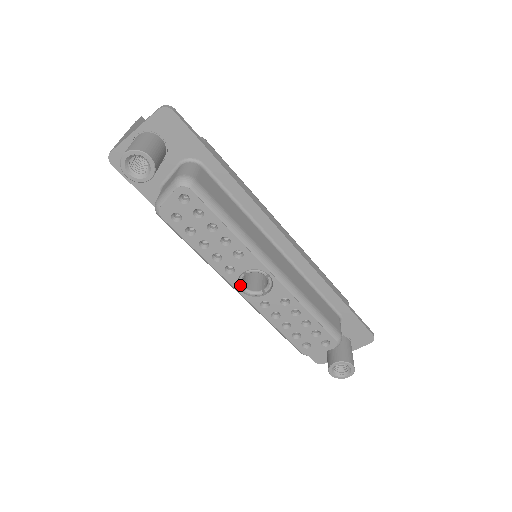
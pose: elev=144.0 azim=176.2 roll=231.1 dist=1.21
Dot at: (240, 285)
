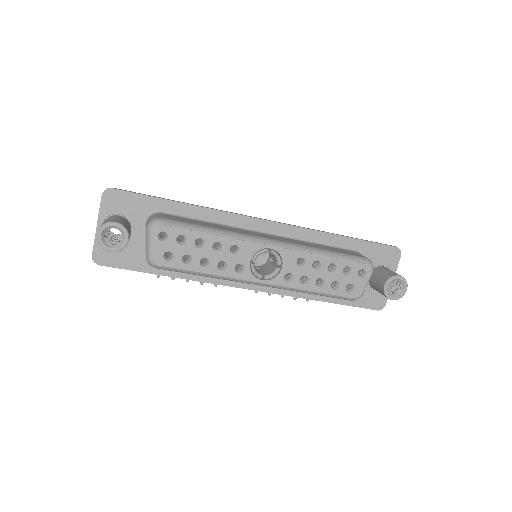
Dot at: (257, 276)
